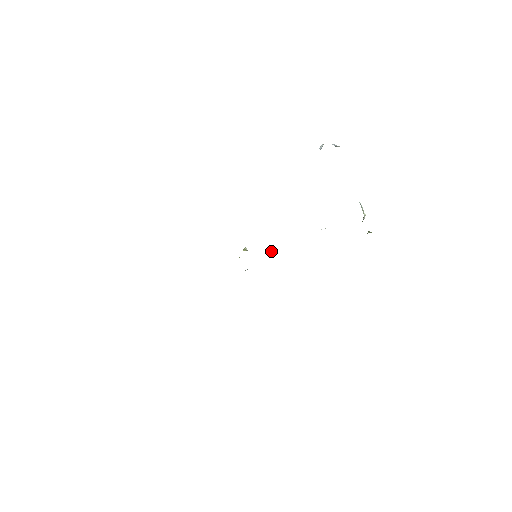
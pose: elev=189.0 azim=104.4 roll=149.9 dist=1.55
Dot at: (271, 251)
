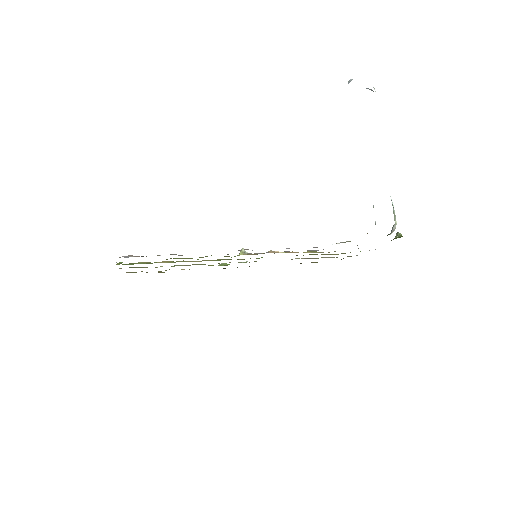
Dot at: (274, 251)
